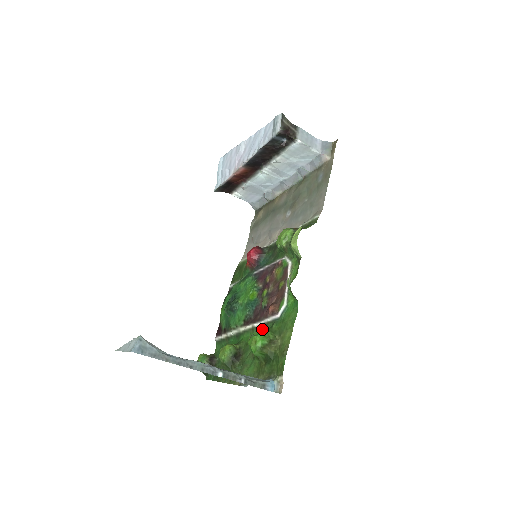
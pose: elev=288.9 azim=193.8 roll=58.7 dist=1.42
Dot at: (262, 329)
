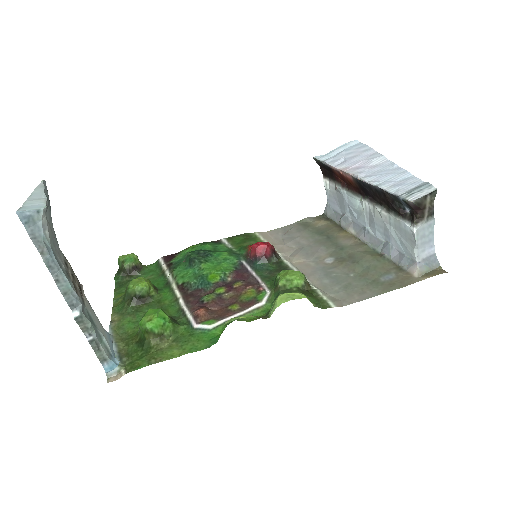
Dot at: (178, 312)
